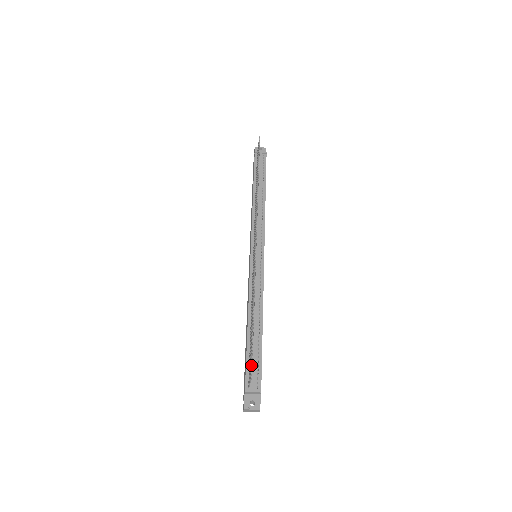
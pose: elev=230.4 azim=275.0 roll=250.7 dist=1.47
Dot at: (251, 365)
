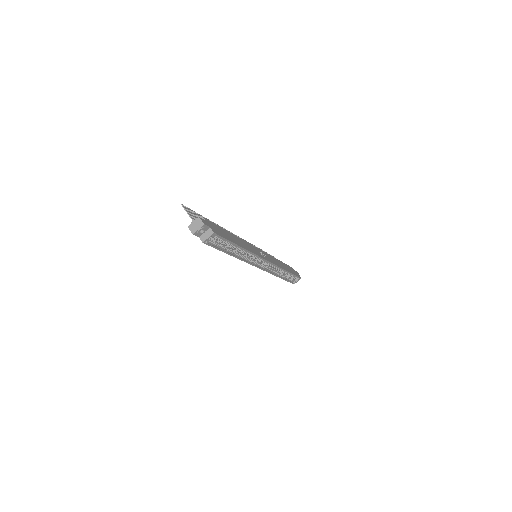
Dot at: (188, 210)
